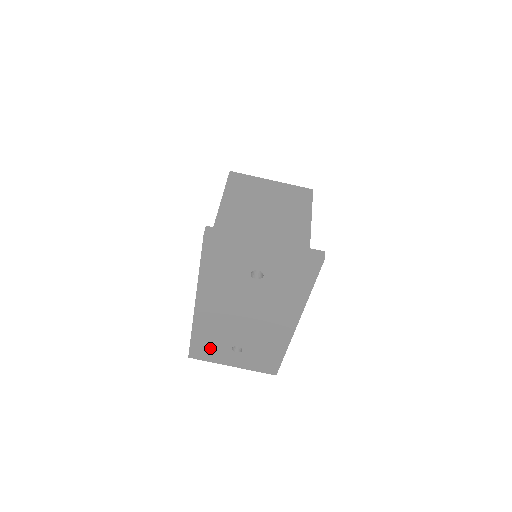
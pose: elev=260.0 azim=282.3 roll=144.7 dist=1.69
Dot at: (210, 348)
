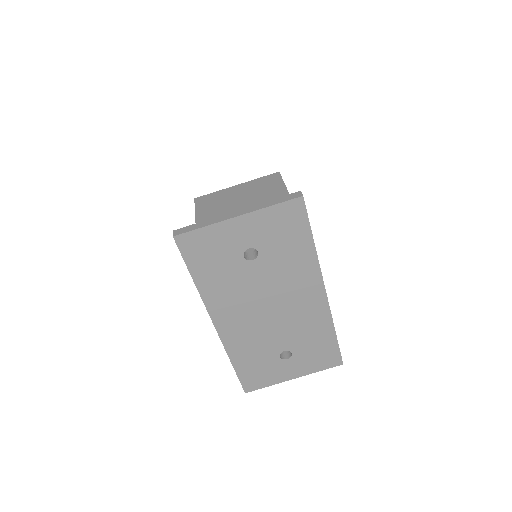
Dot at: (259, 369)
